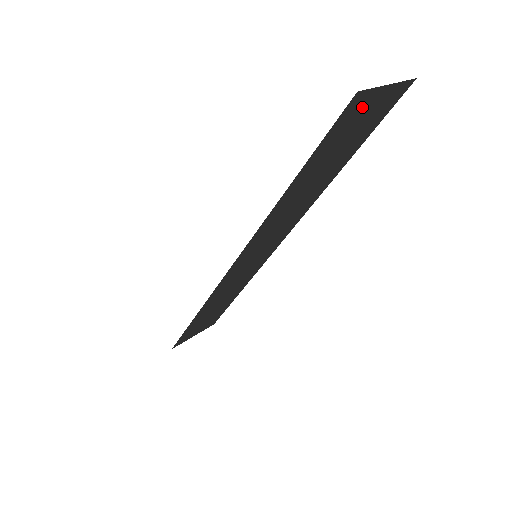
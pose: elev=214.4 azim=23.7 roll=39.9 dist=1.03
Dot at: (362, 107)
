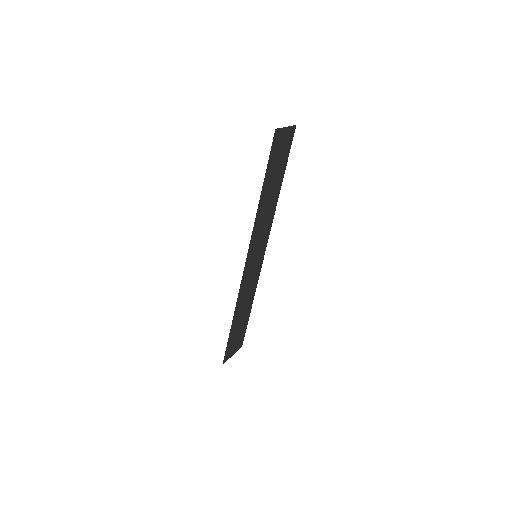
Dot at: (279, 139)
